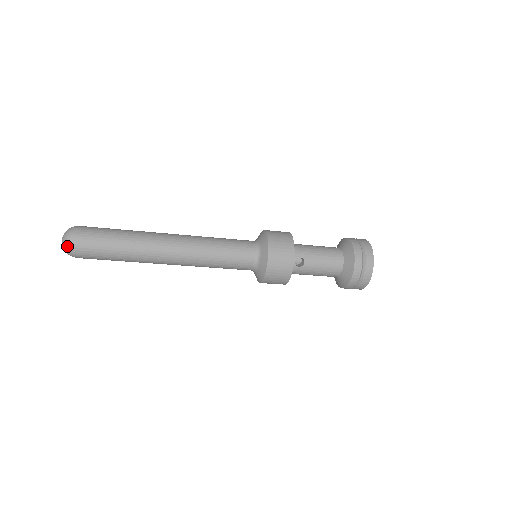
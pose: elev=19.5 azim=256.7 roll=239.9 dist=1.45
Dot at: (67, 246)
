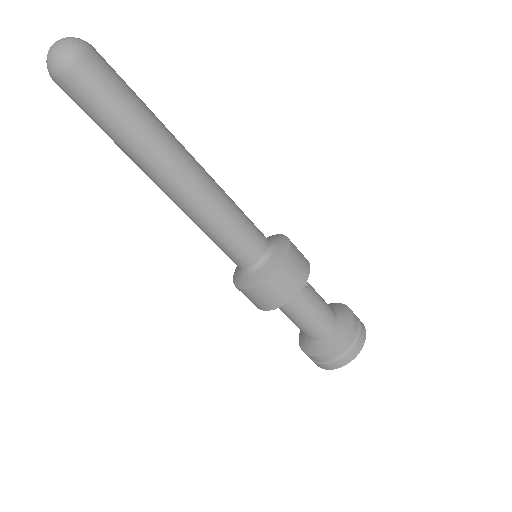
Dot at: (75, 41)
